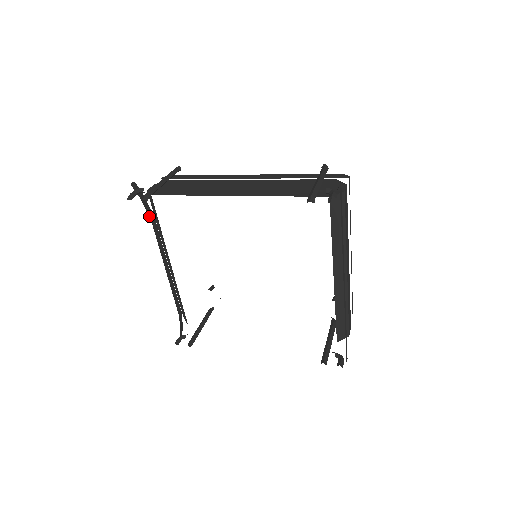
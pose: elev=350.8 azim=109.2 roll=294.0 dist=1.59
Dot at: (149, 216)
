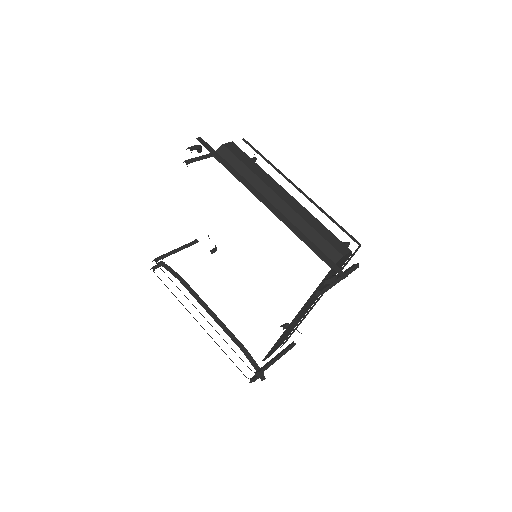
Dot at: (175, 277)
